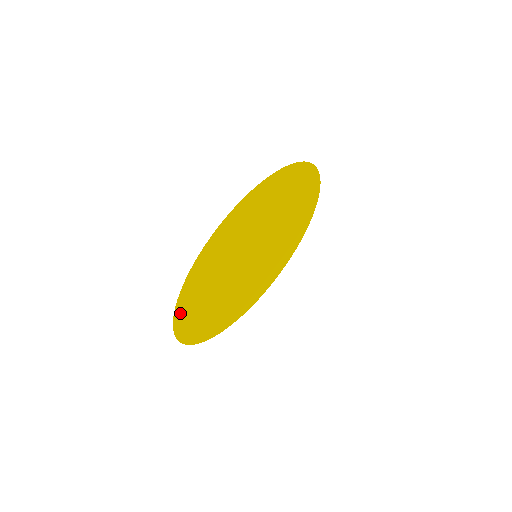
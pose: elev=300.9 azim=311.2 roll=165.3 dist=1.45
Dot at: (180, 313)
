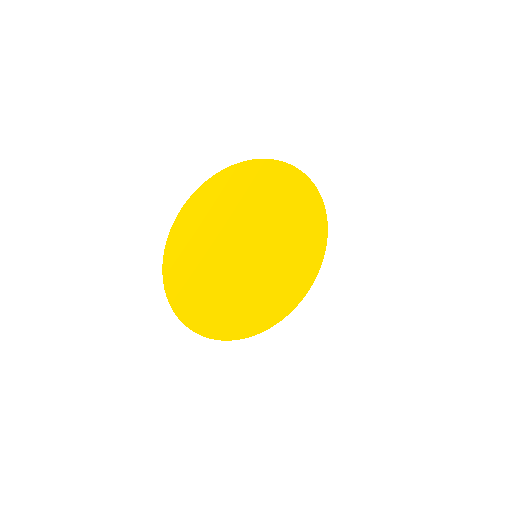
Dot at: (208, 189)
